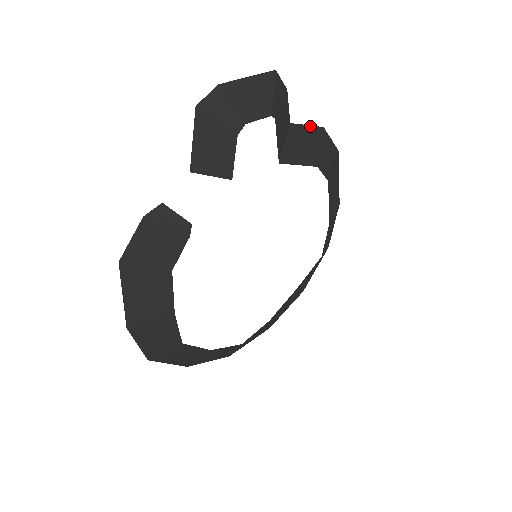
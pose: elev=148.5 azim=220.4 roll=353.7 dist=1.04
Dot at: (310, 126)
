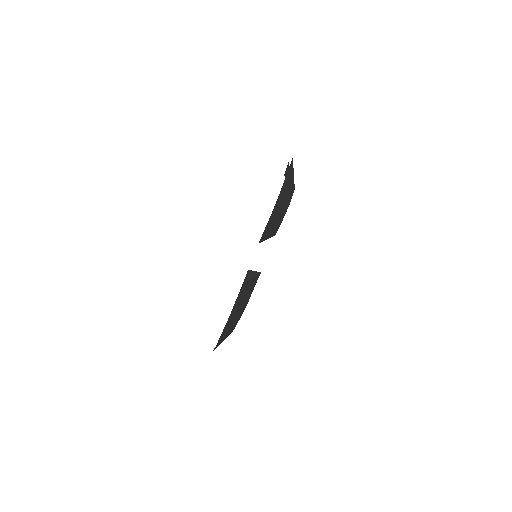
Dot at: (287, 166)
